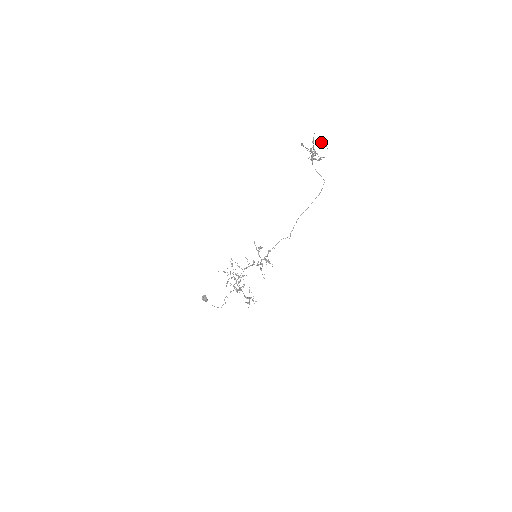
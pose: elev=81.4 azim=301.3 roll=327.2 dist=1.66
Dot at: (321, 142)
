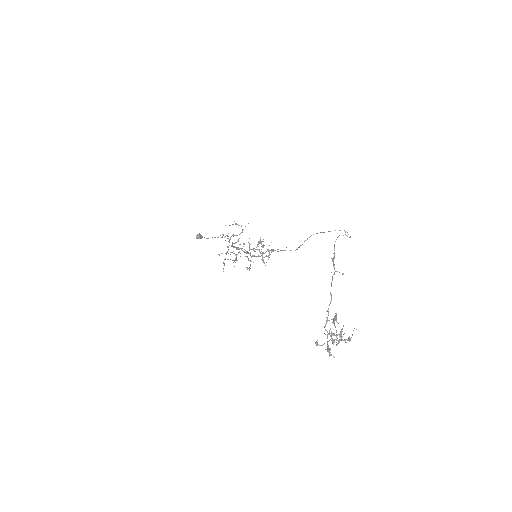
Dot at: (344, 340)
